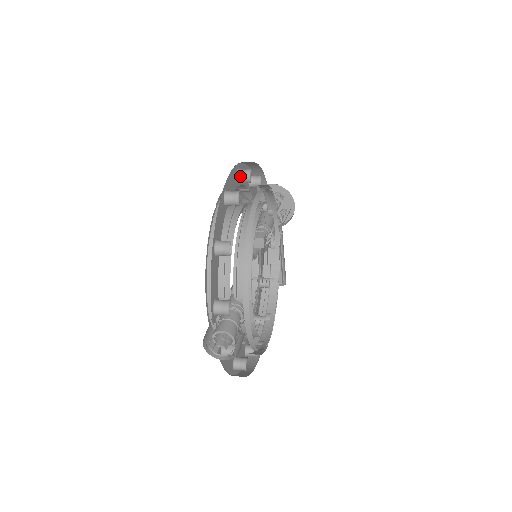
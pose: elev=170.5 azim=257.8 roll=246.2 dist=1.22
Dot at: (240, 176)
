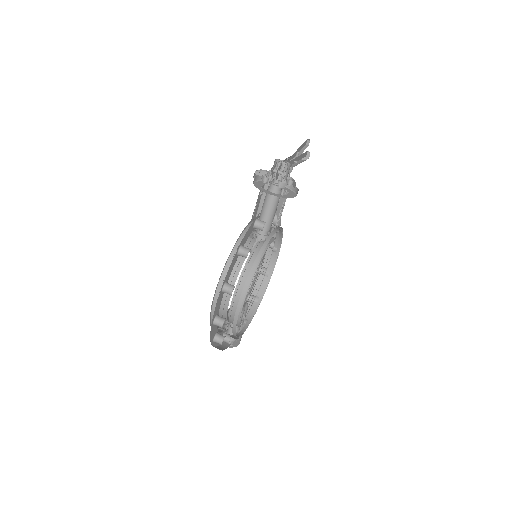
Dot at: occluded
